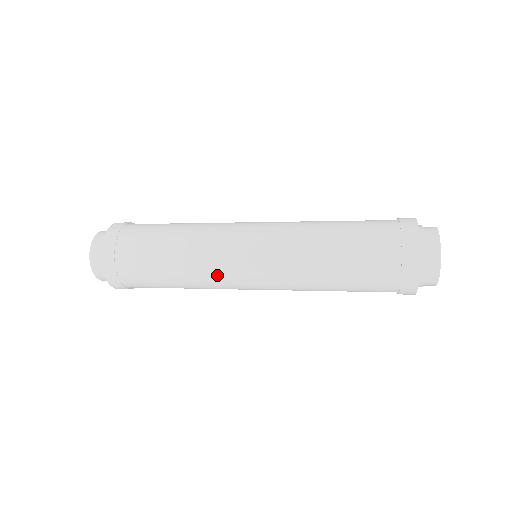
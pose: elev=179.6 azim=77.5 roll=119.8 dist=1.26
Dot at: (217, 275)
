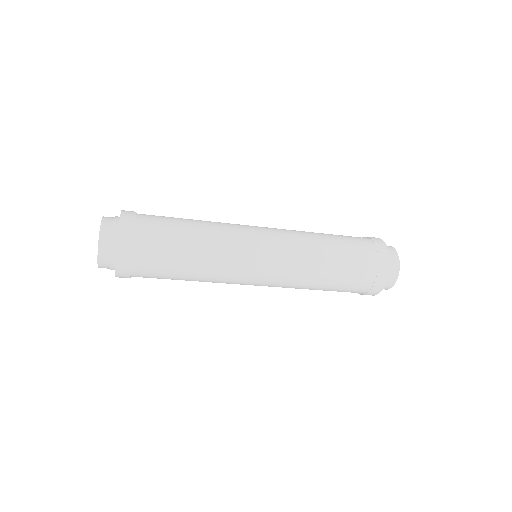
Dot at: (234, 263)
